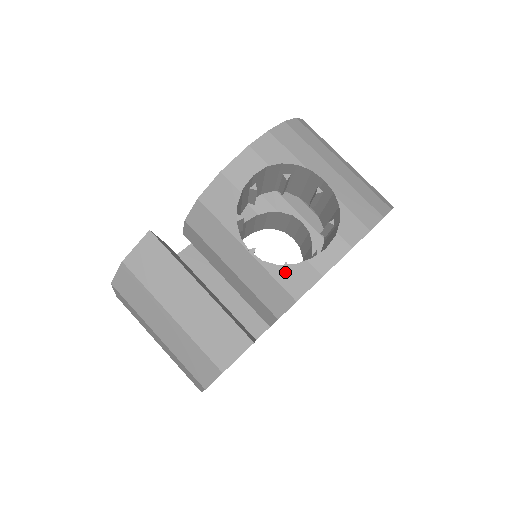
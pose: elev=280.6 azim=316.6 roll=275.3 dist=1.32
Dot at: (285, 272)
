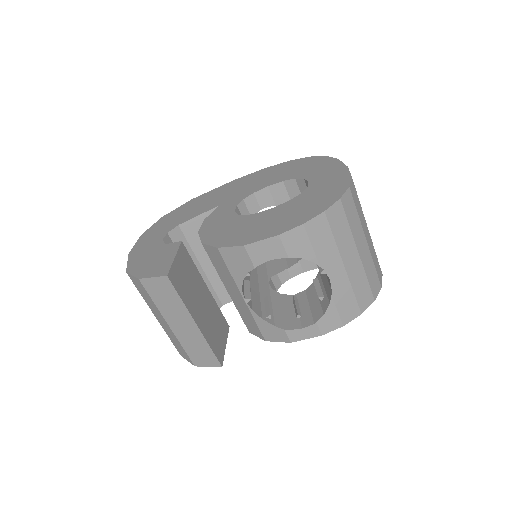
Dot at: (265, 325)
